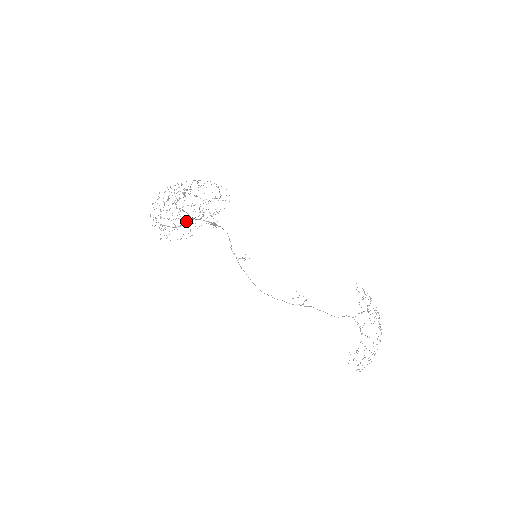
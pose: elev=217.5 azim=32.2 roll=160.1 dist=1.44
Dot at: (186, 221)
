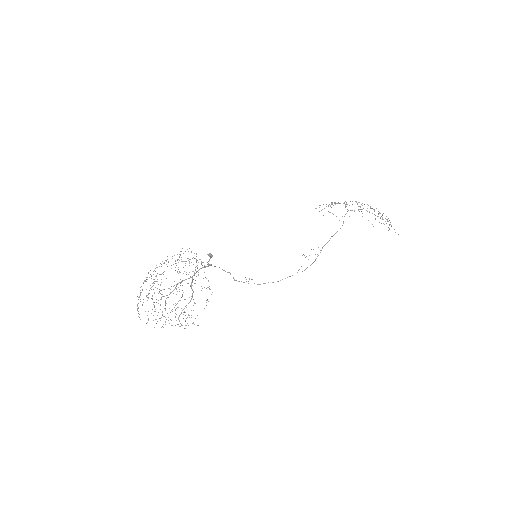
Dot at: (191, 285)
